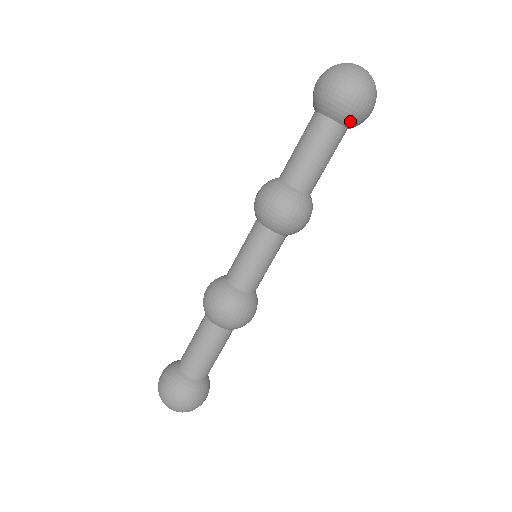
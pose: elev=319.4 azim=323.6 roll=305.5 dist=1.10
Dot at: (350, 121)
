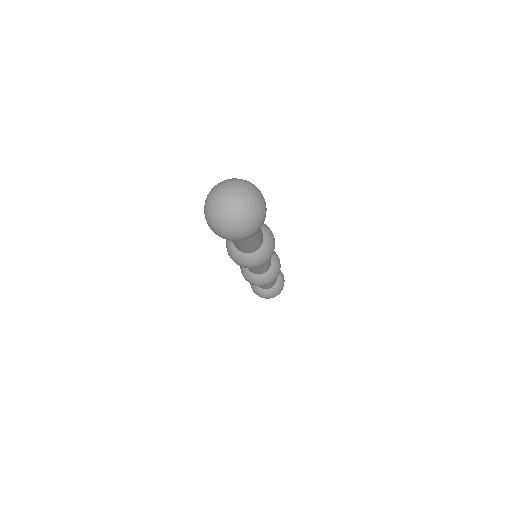
Dot at: occluded
